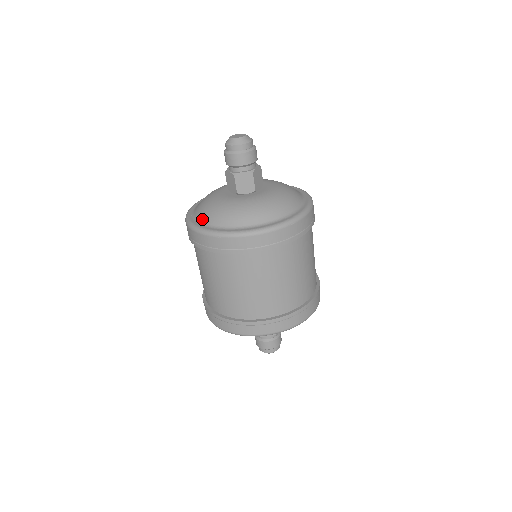
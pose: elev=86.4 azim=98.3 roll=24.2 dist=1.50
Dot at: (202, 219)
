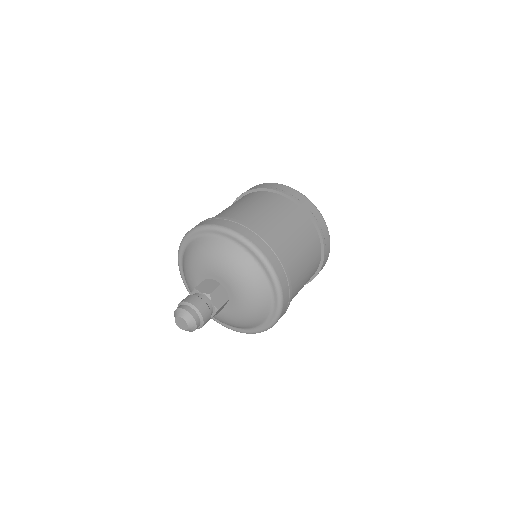
Dot at: (227, 325)
